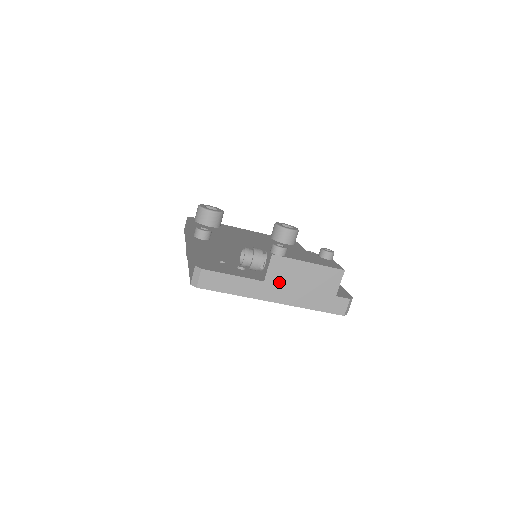
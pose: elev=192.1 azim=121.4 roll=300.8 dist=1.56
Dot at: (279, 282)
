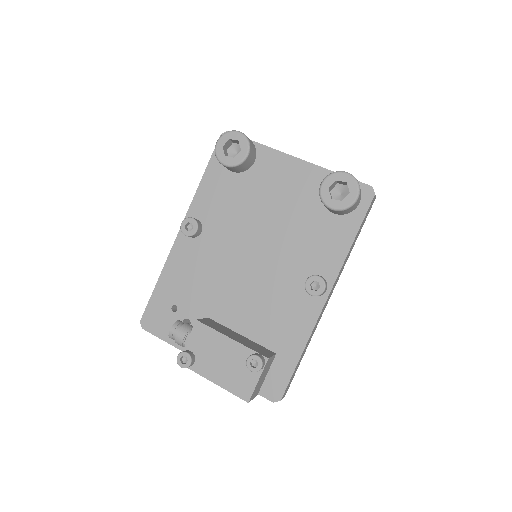
Dot at: occluded
